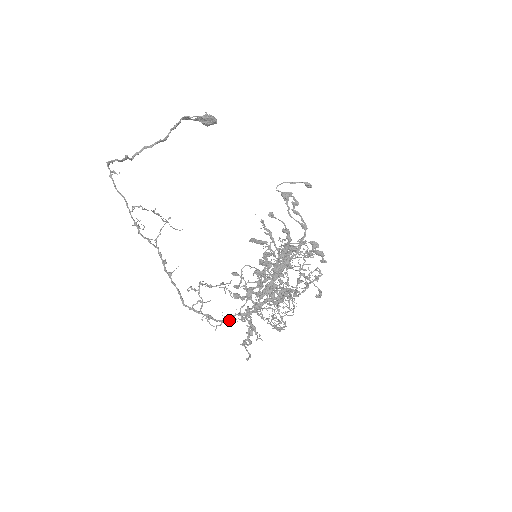
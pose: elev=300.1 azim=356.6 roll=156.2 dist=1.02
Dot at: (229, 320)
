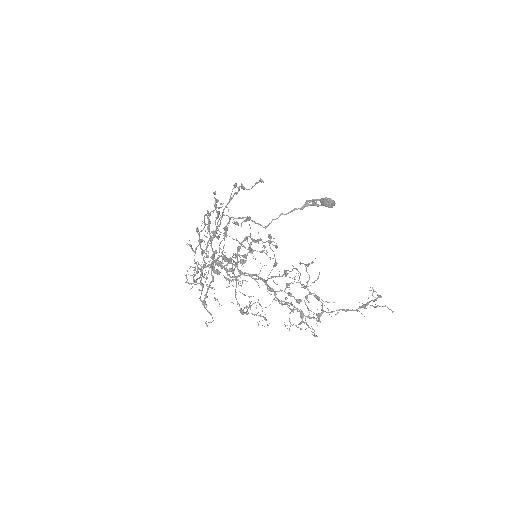
Dot at: (193, 277)
